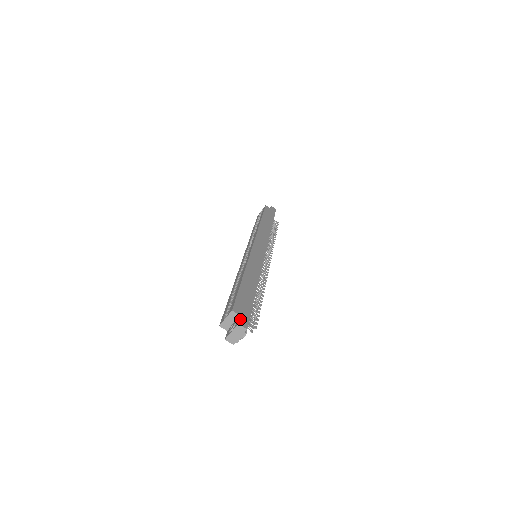
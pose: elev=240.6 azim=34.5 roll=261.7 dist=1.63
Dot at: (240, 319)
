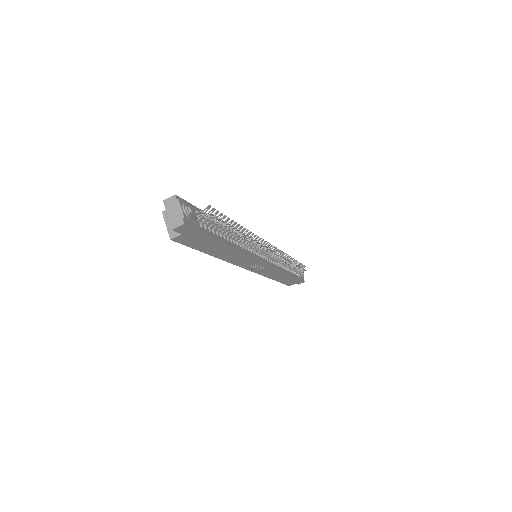
Dot at: occluded
